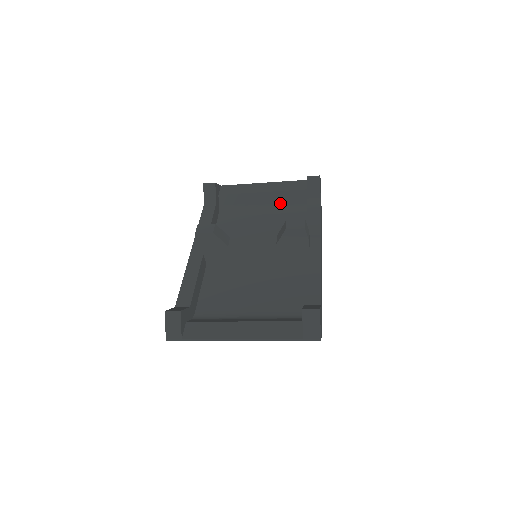
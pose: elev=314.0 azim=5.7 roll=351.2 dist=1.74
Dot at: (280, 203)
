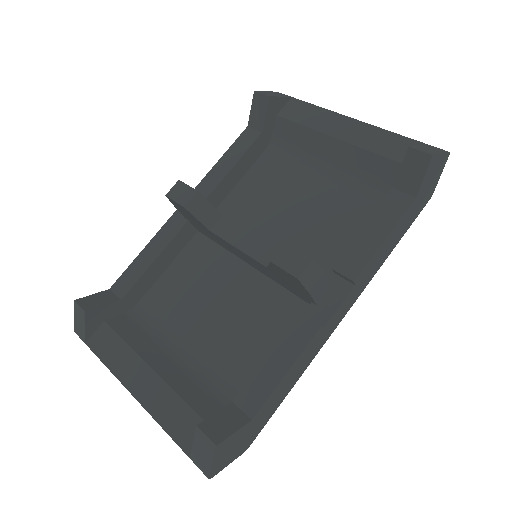
Dot at: (356, 170)
